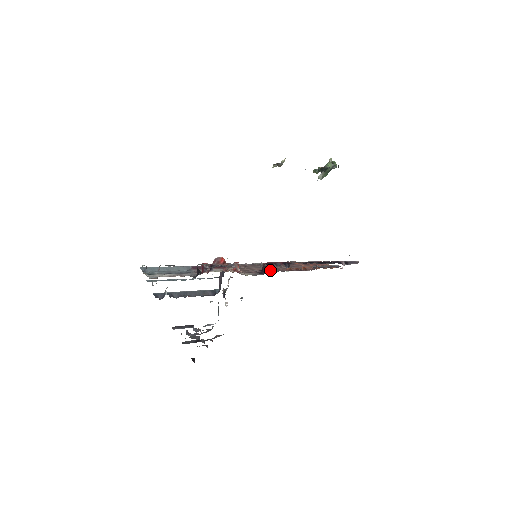
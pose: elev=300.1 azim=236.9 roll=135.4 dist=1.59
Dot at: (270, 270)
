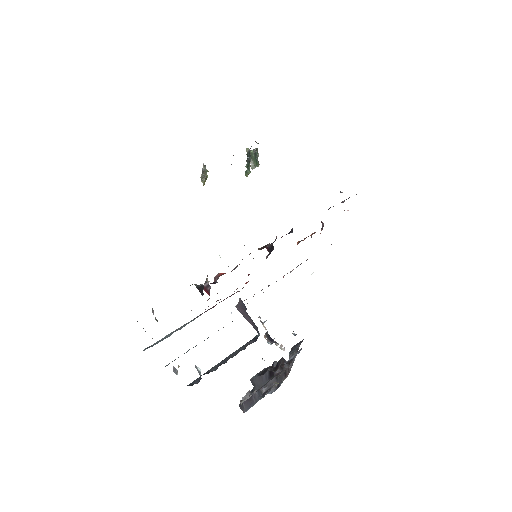
Dot at: occluded
